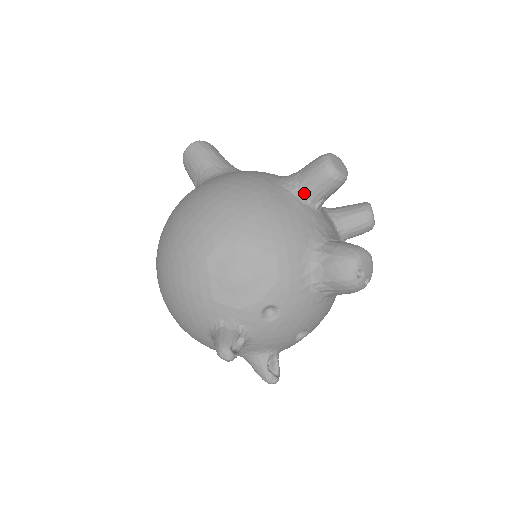
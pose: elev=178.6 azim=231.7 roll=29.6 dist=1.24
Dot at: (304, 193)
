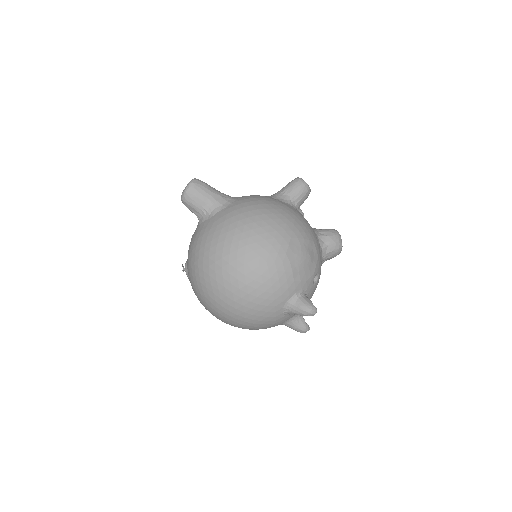
Dot at: (295, 204)
